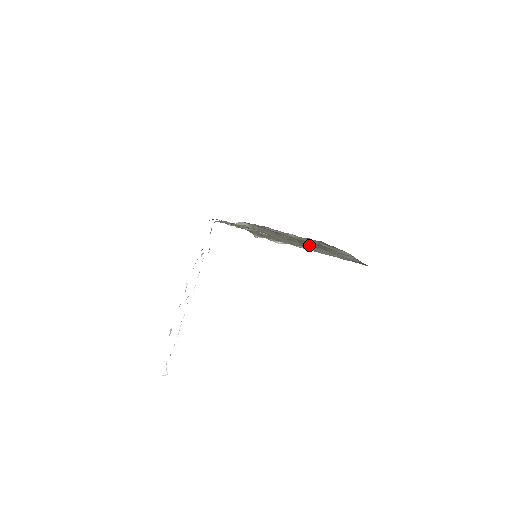
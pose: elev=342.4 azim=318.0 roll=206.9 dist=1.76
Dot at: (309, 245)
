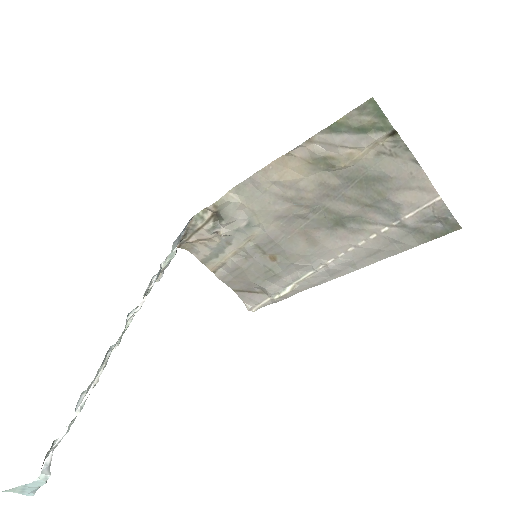
Dot at: (343, 215)
